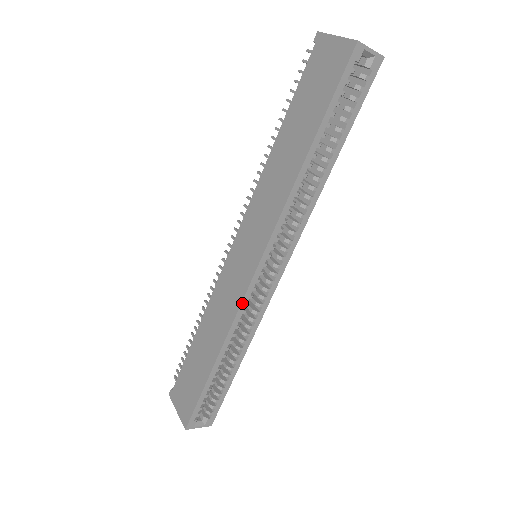
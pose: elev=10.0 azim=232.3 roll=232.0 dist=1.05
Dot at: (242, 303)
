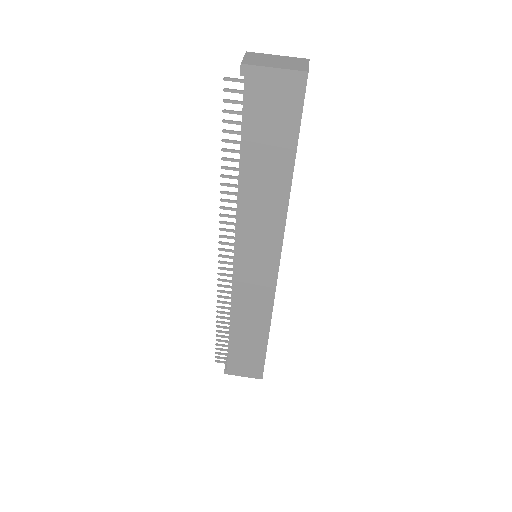
Dot at: occluded
